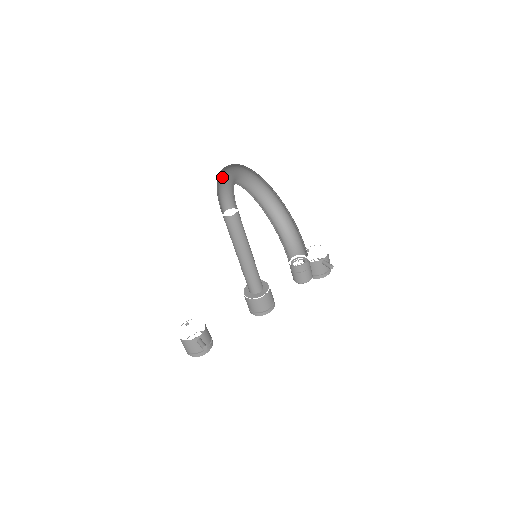
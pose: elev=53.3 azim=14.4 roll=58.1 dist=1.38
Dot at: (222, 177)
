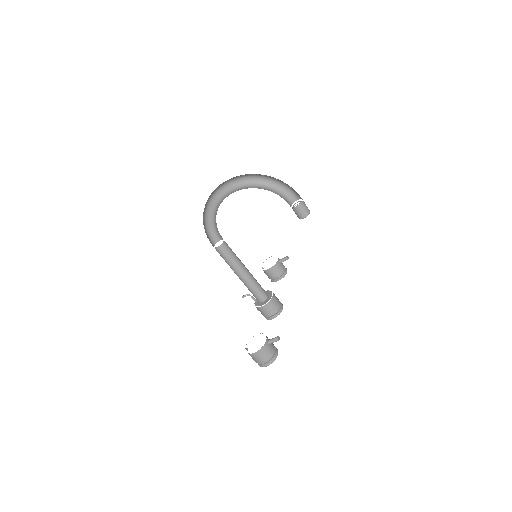
Dot at: (204, 216)
